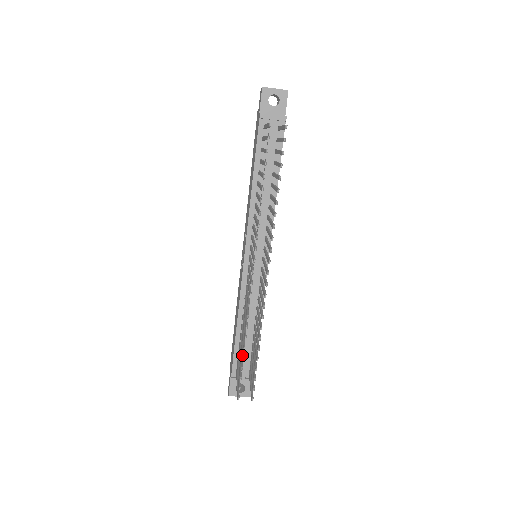
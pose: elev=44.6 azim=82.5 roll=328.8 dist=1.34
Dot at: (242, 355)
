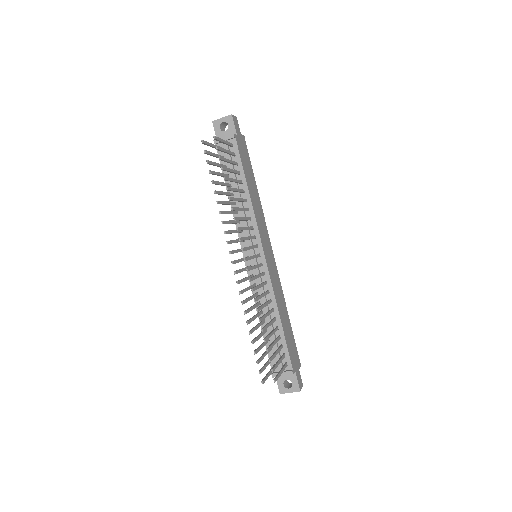
Dot at: (252, 340)
